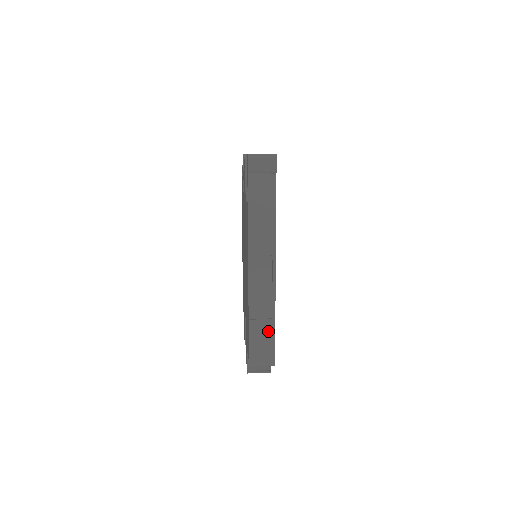
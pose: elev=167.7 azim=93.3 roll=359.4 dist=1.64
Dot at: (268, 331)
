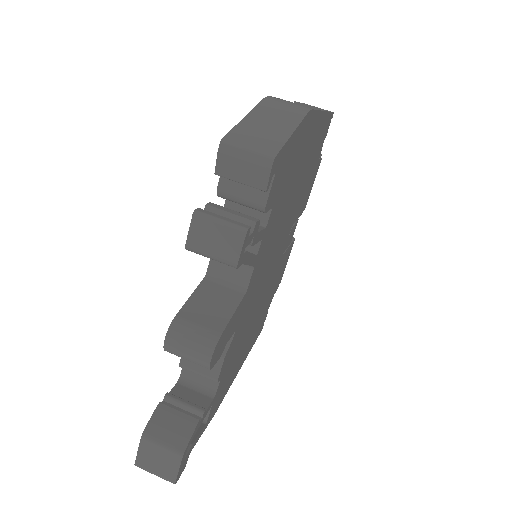
Dot at: occluded
